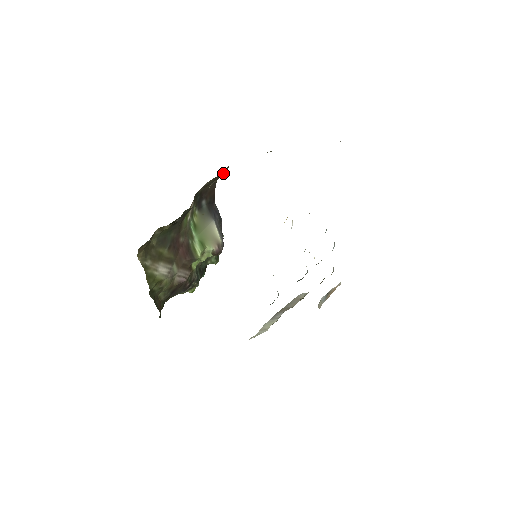
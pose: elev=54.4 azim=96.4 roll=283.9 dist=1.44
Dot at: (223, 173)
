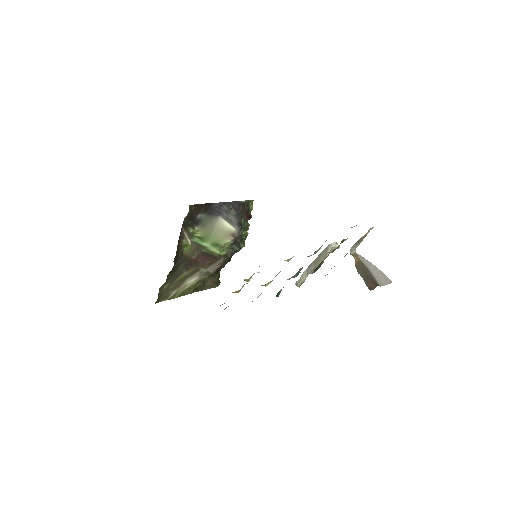
Dot at: (192, 207)
